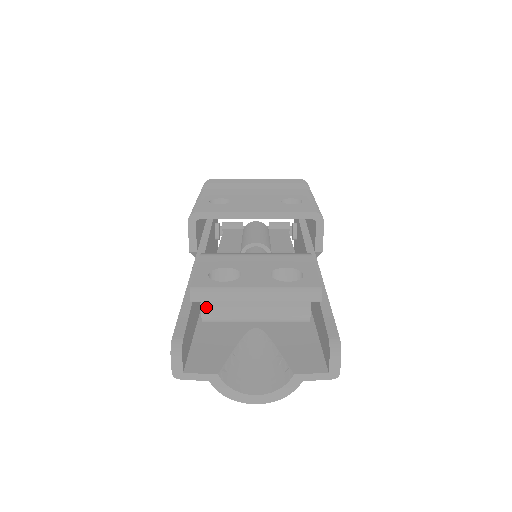
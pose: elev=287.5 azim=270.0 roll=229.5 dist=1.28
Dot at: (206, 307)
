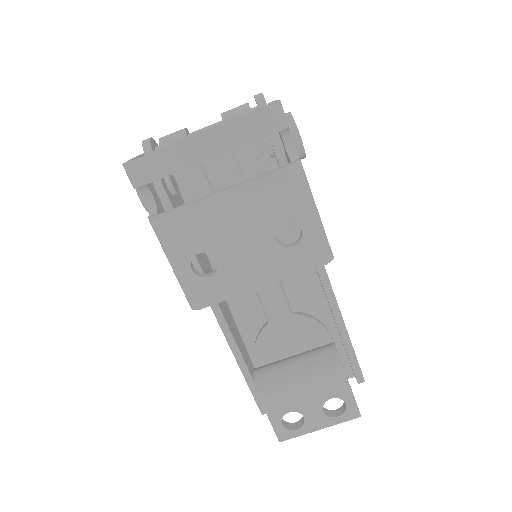
Dot at: occluded
